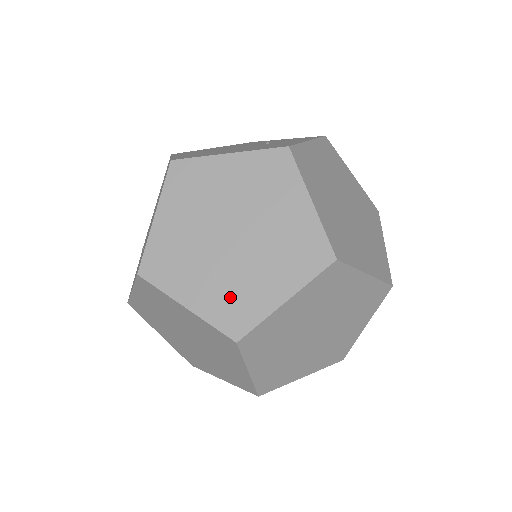
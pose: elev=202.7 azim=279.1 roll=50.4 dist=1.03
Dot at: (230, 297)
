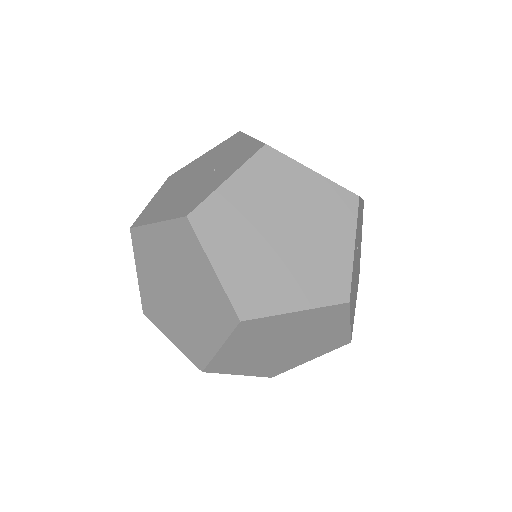
Dot at: (190, 339)
